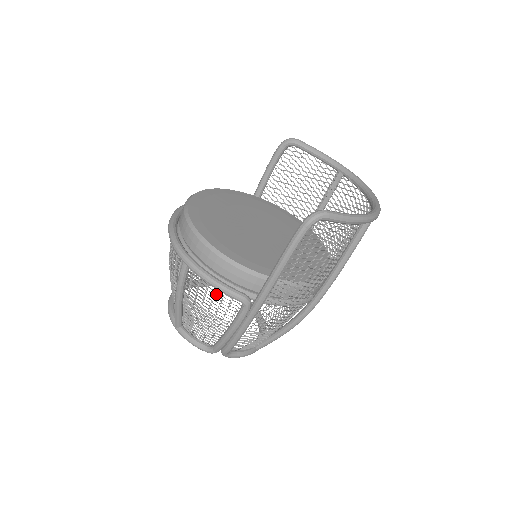
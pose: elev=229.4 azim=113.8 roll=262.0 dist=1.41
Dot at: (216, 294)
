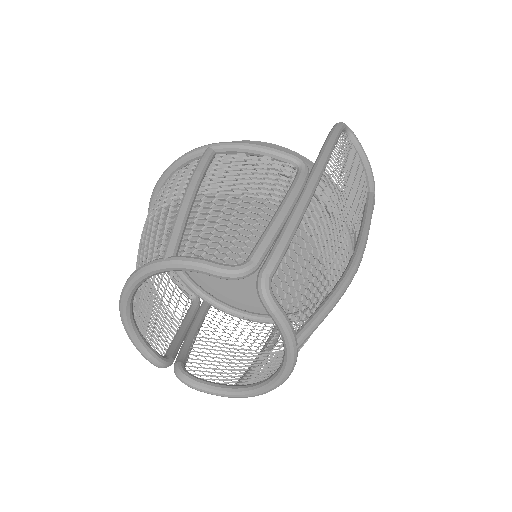
Dot at: (259, 165)
